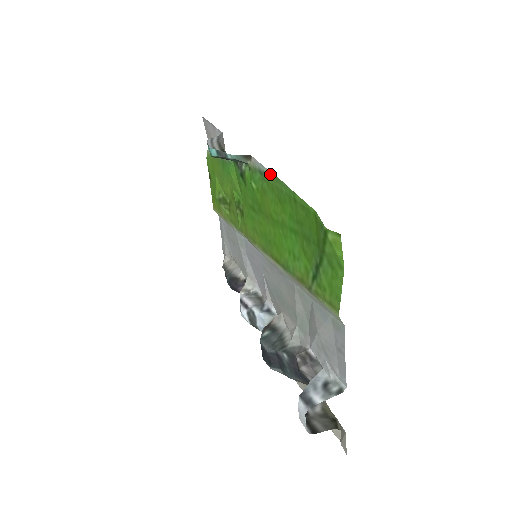
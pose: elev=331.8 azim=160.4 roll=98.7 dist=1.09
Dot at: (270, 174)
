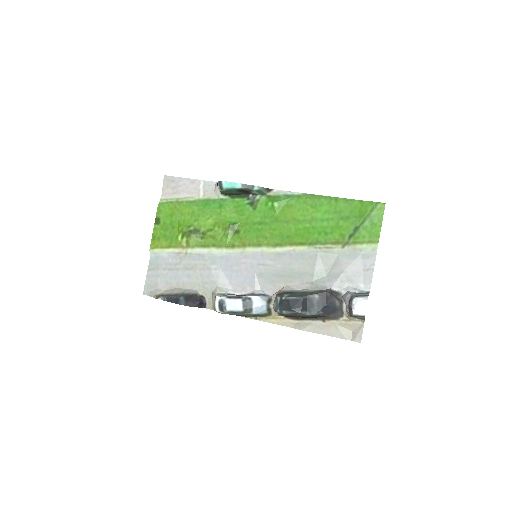
Dot at: (302, 194)
